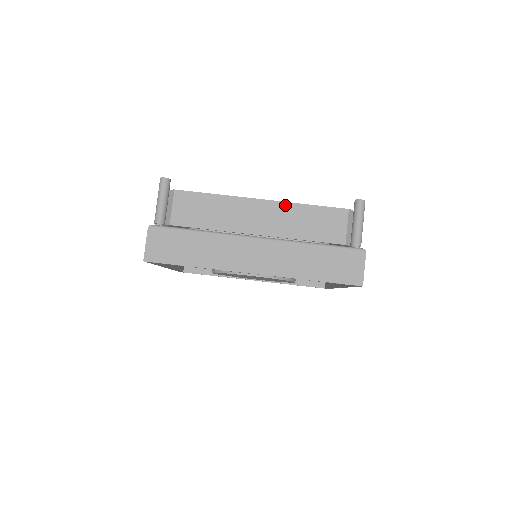
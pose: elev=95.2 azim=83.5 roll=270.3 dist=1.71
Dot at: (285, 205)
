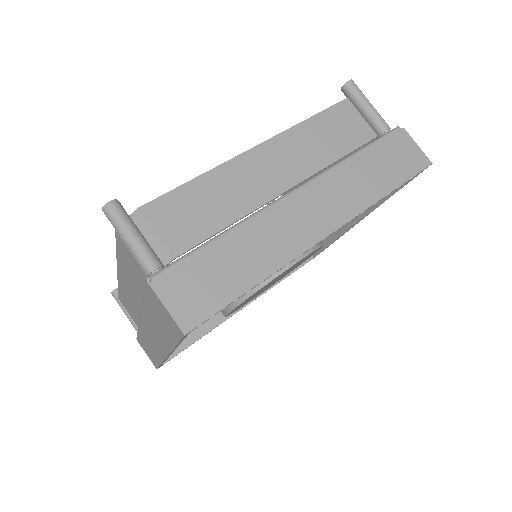
Dot at: (286, 135)
